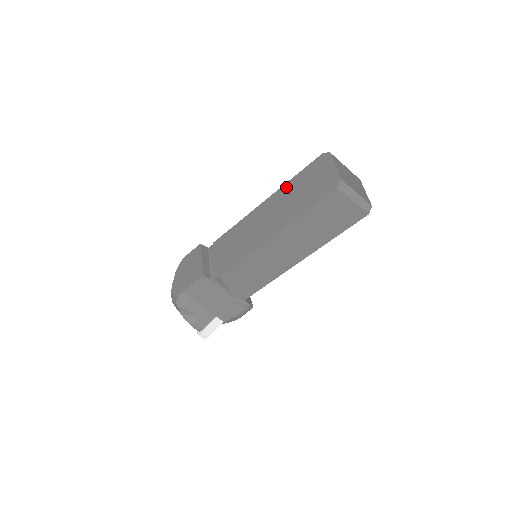
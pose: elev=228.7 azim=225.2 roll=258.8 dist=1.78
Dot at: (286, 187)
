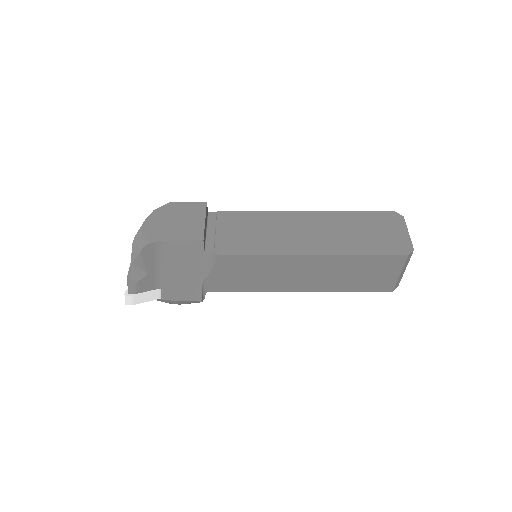
Dot at: (342, 215)
